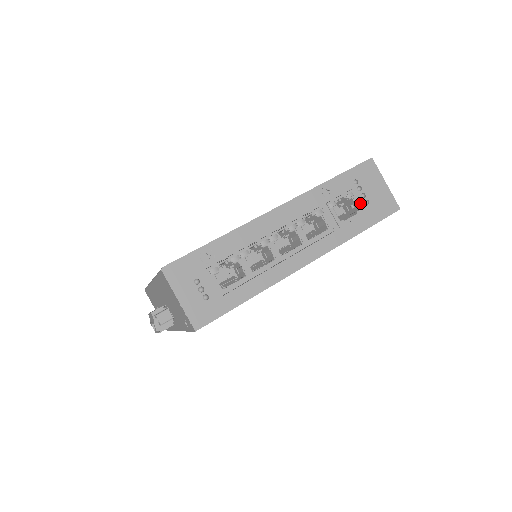
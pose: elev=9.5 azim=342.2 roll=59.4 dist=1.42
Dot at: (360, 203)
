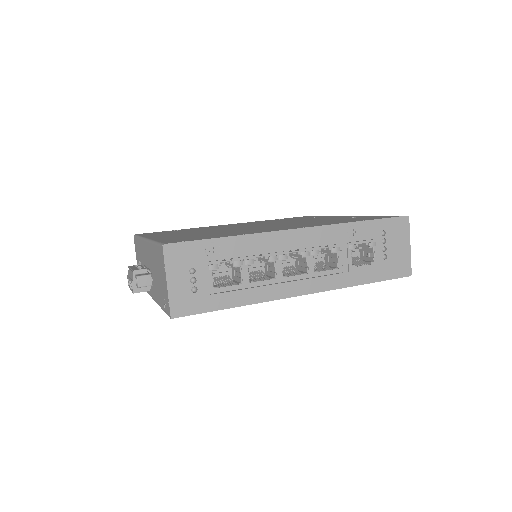
Dot at: (378, 255)
